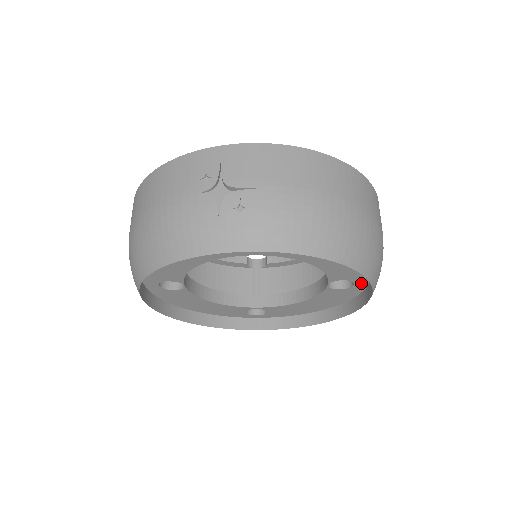
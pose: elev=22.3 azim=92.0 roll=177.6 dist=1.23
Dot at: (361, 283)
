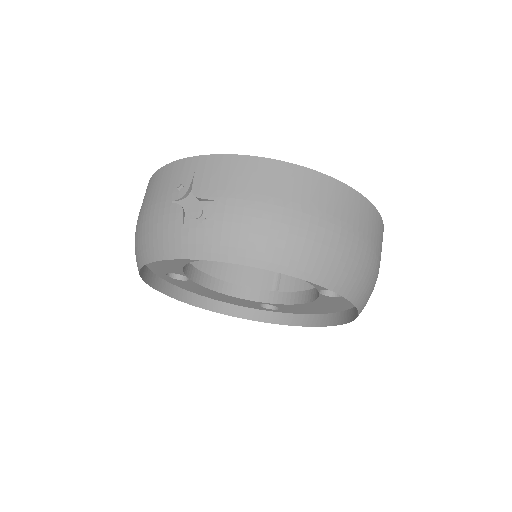
Dot at: occluded
